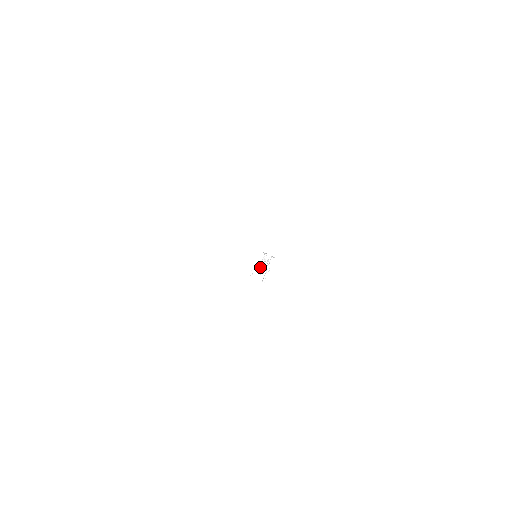
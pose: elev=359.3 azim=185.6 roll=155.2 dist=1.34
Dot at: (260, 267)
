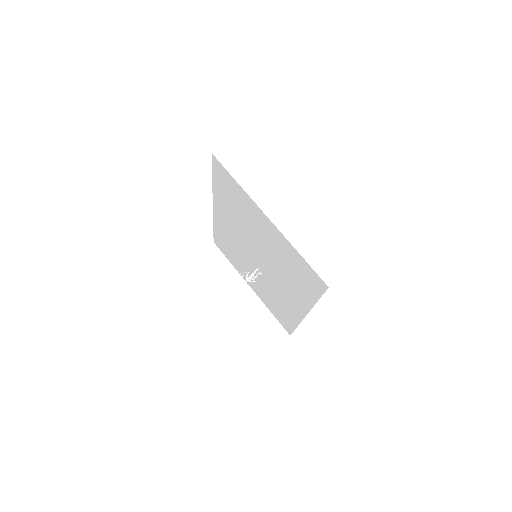
Dot at: (249, 276)
